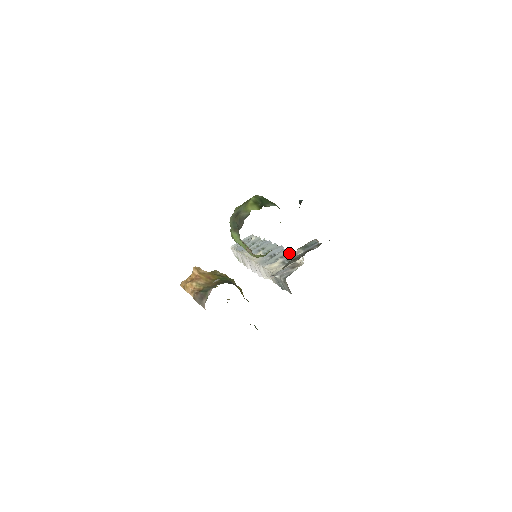
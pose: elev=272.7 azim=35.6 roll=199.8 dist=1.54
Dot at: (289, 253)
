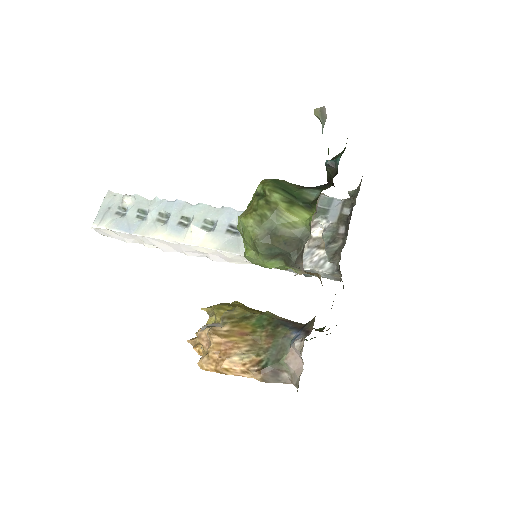
Dot at: occluded
